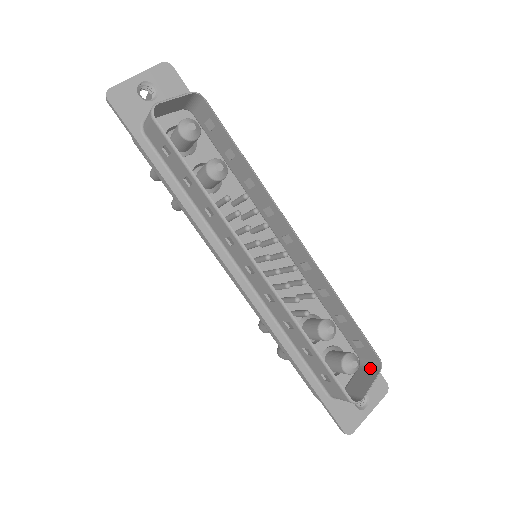
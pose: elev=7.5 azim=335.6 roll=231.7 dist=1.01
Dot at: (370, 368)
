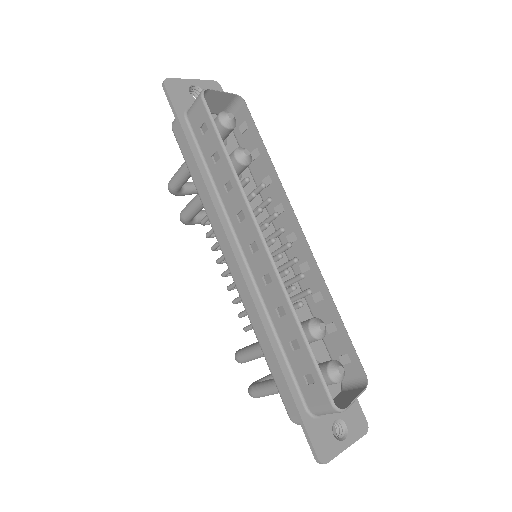
Dot at: (354, 388)
